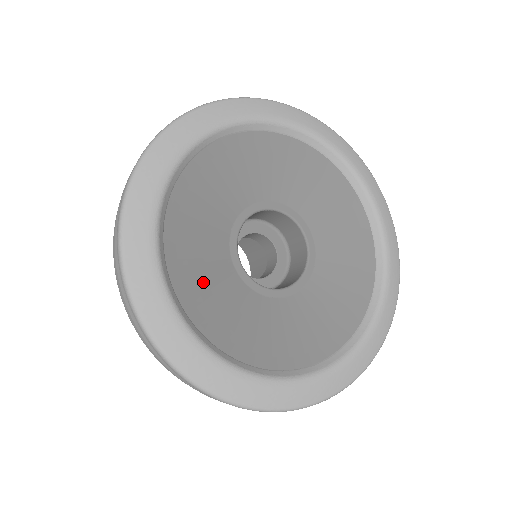
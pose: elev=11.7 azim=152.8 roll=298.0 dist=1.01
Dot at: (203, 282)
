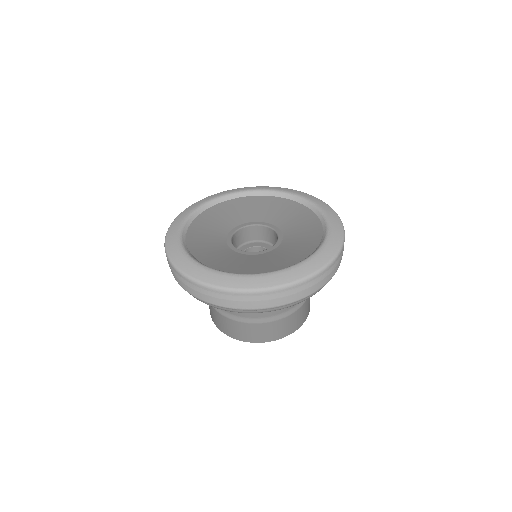
Dot at: (223, 261)
